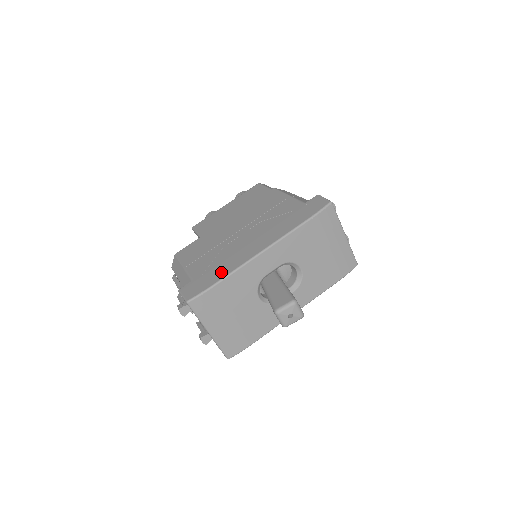
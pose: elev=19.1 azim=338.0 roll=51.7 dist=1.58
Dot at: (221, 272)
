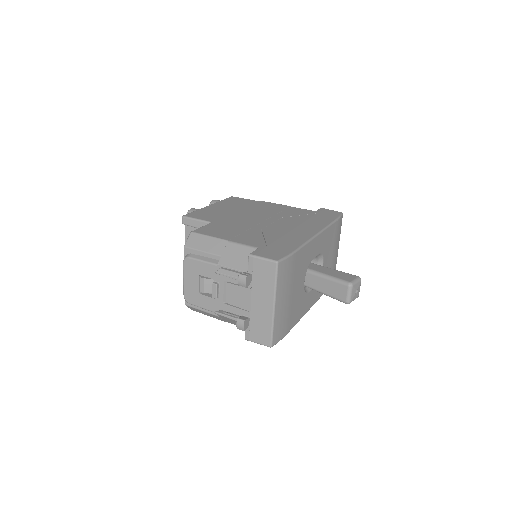
Dot at: (290, 243)
